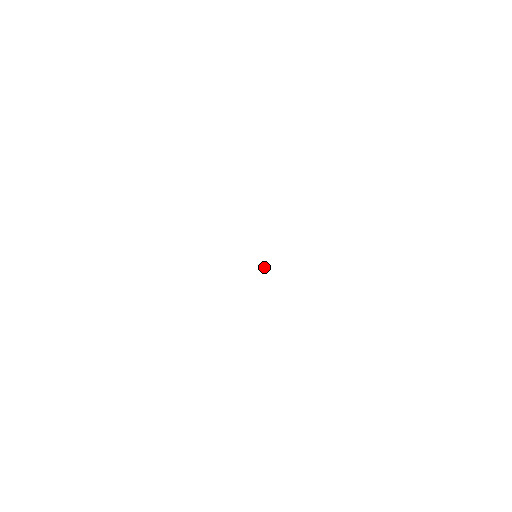
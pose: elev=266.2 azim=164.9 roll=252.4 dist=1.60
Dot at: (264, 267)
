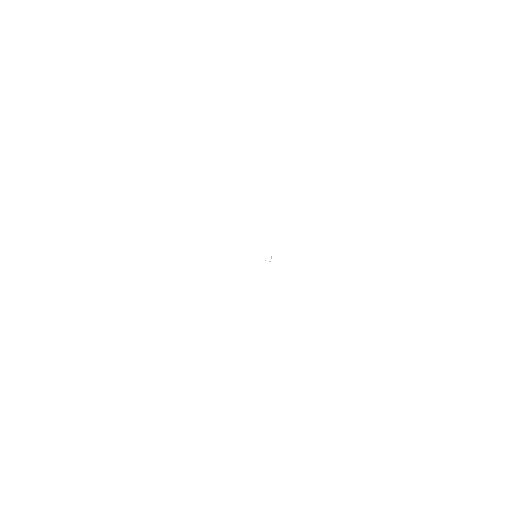
Dot at: (270, 256)
